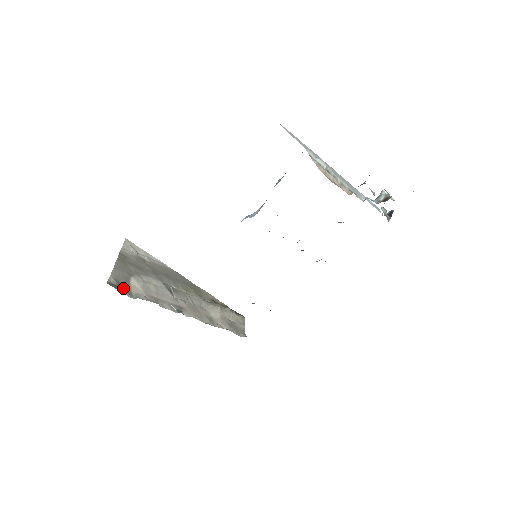
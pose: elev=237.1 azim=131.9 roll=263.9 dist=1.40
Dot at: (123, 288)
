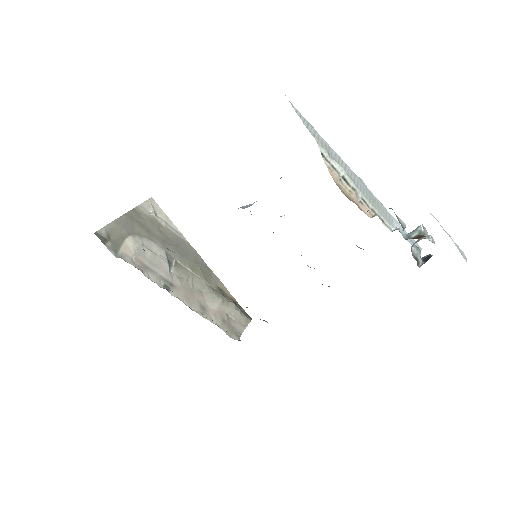
Dot at: (111, 243)
